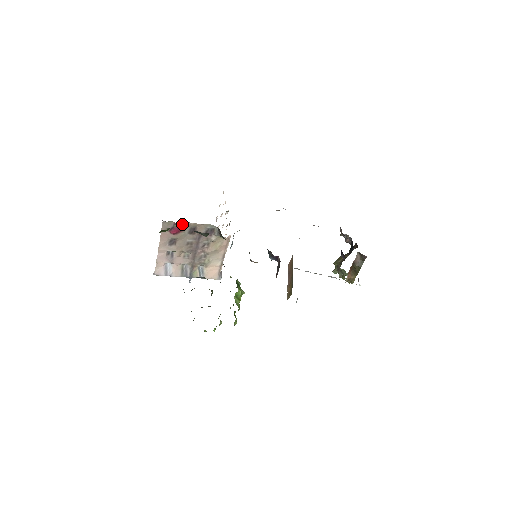
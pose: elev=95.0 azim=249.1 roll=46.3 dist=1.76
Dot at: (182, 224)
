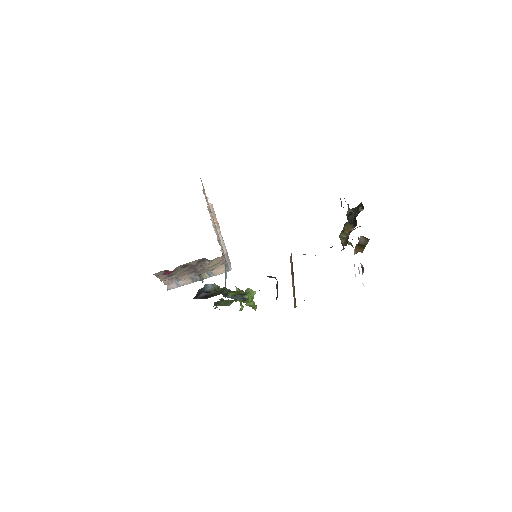
Dot at: occluded
